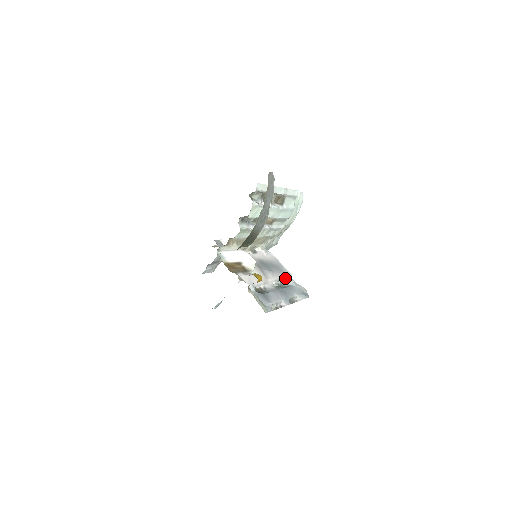
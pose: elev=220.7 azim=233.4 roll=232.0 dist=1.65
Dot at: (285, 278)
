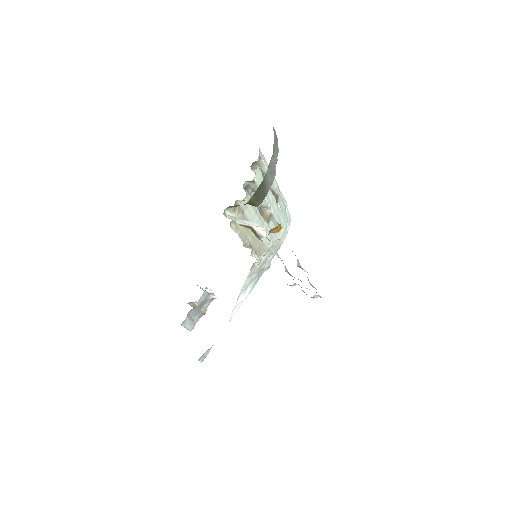
Dot at: (292, 276)
